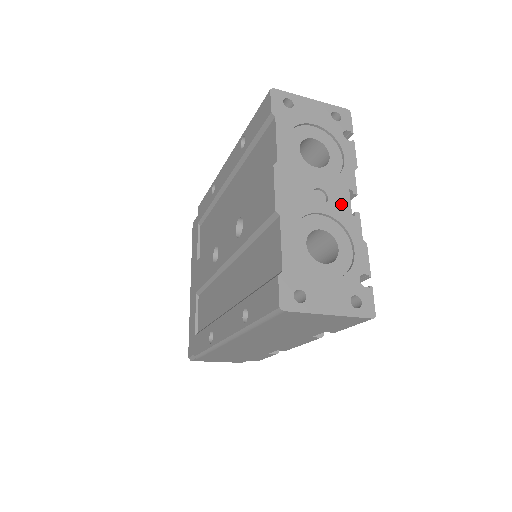
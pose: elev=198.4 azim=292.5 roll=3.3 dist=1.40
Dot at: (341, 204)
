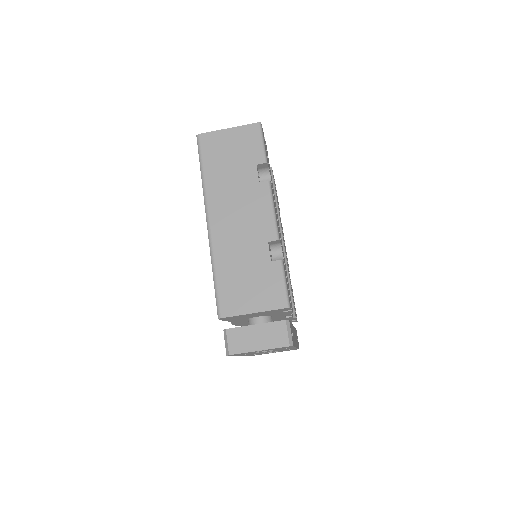
Dot at: occluded
